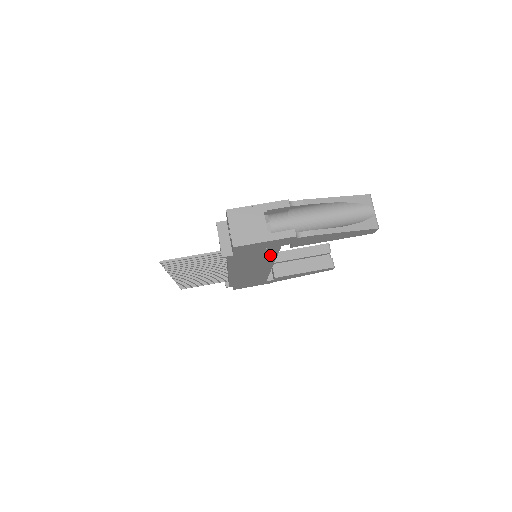
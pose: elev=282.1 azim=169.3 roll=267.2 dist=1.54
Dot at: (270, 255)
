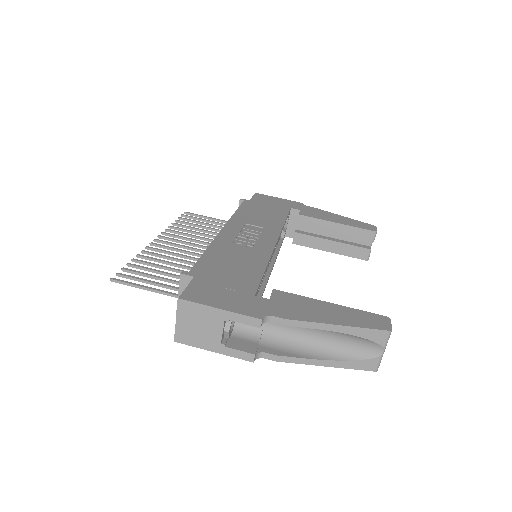
Dot at: occluded
